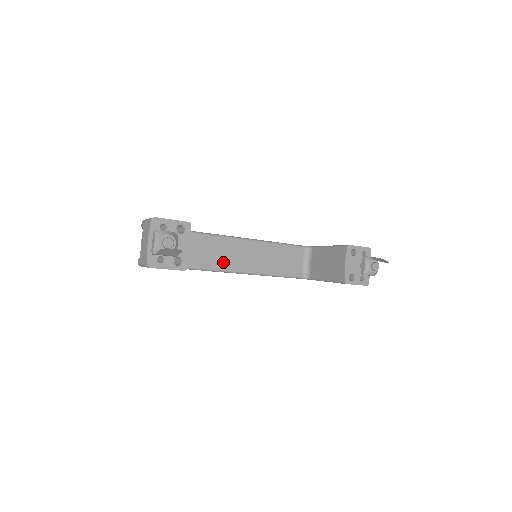
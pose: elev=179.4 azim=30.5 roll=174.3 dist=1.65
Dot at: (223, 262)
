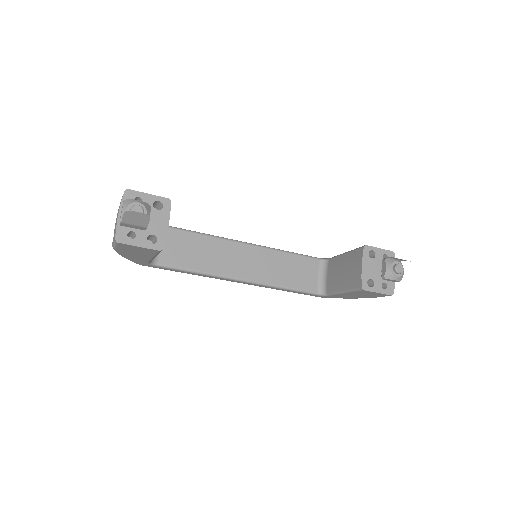
Dot at: (221, 266)
